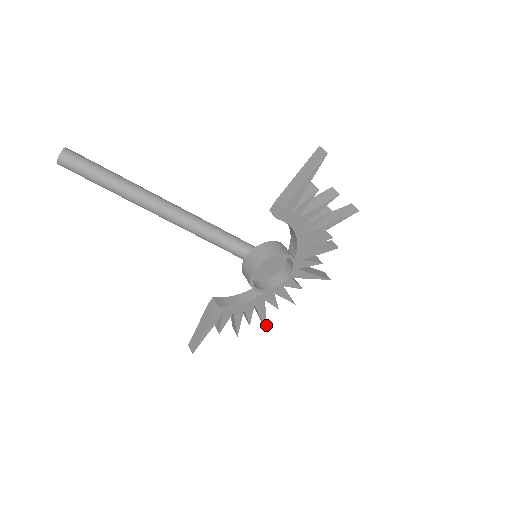
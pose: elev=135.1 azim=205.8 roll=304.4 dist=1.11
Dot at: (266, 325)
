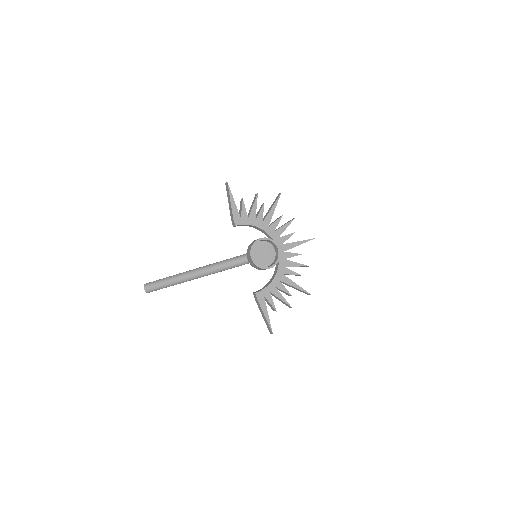
Dot at: (305, 291)
